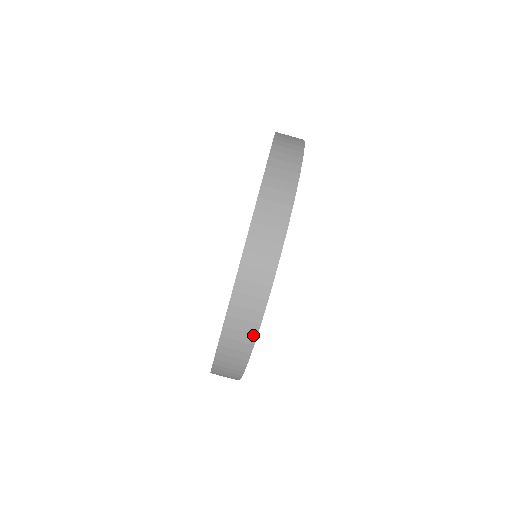
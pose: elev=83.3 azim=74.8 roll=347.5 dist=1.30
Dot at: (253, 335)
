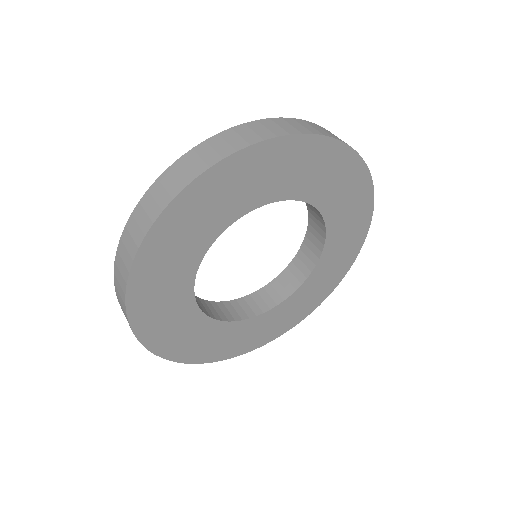
Dot at: (260, 139)
